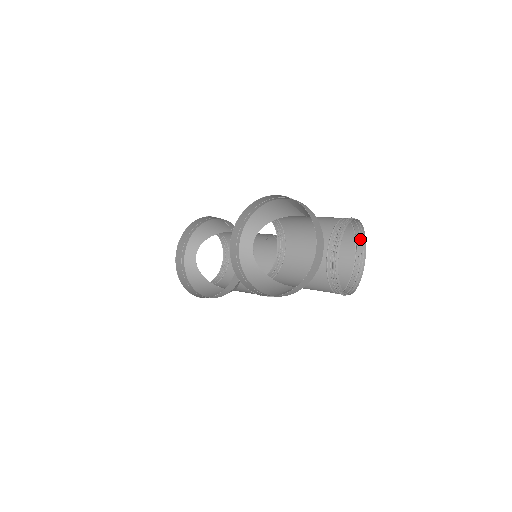
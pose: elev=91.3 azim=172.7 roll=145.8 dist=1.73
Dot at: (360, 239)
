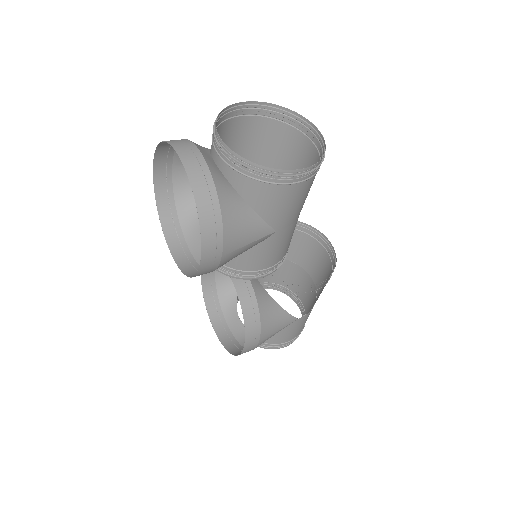
Dot at: (292, 119)
